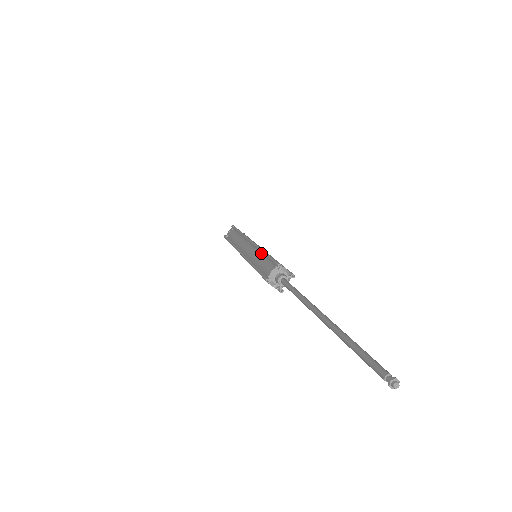
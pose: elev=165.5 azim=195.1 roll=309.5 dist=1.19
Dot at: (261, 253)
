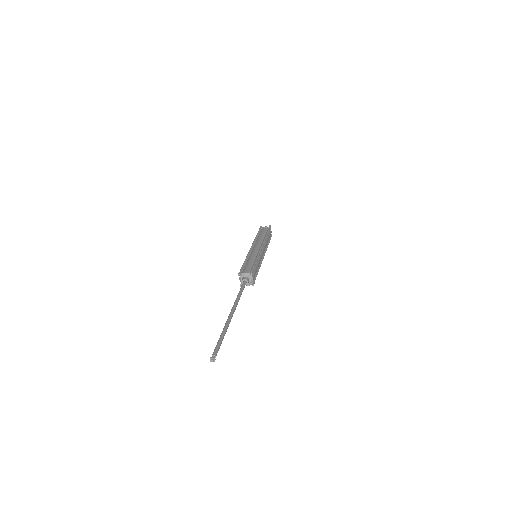
Dot at: (246, 260)
